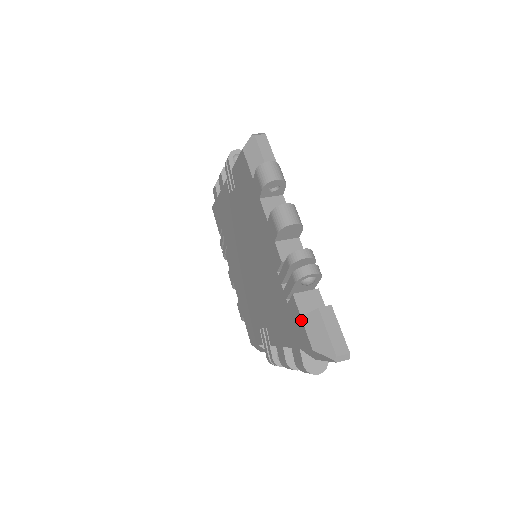
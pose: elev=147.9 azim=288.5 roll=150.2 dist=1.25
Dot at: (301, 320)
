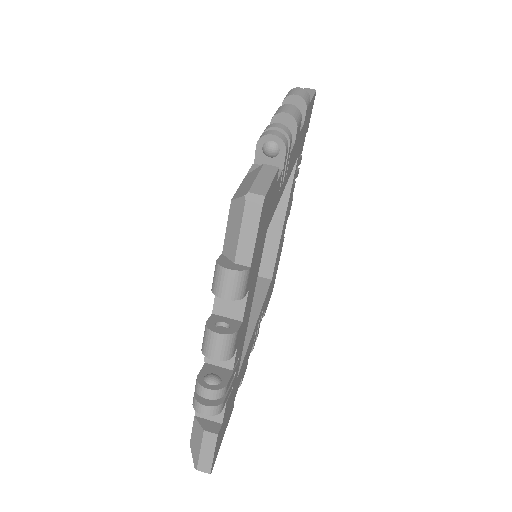
Dot at: (194, 417)
